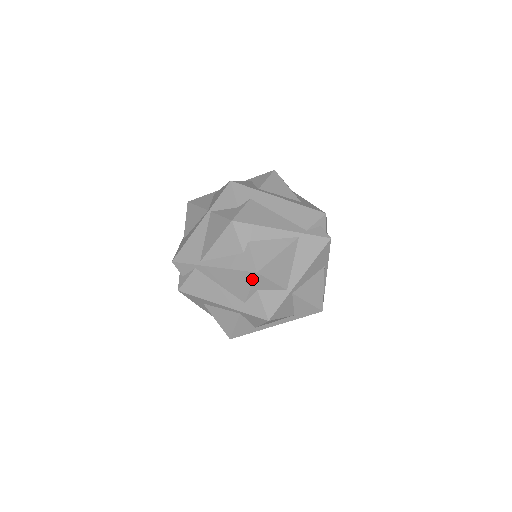
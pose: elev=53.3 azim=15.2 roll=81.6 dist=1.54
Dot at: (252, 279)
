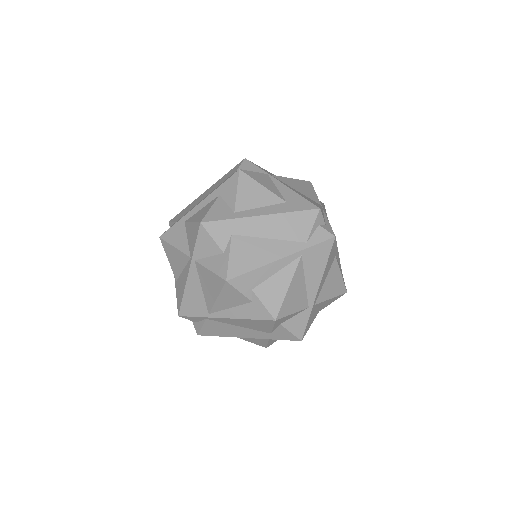
Dot at: (272, 323)
